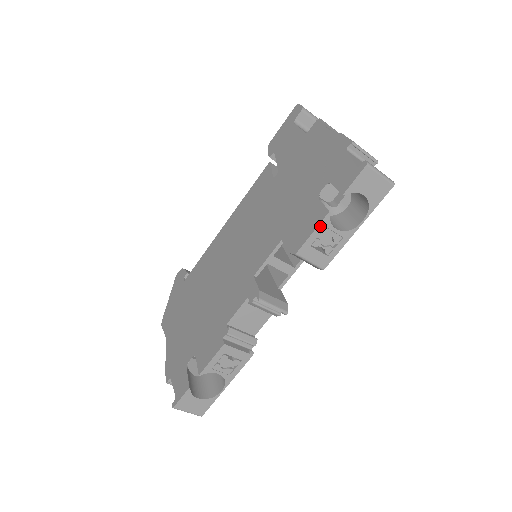
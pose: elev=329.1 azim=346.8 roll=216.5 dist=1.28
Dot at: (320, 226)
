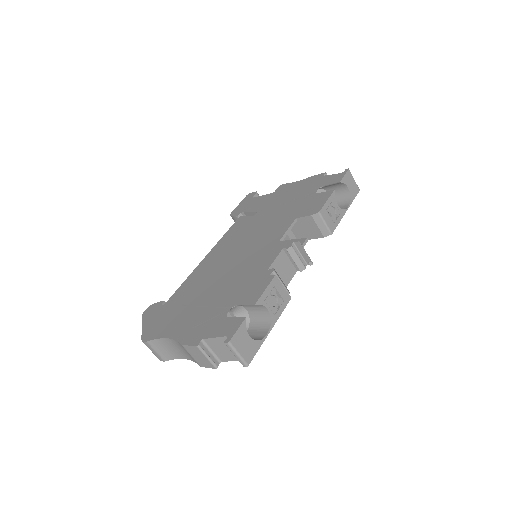
Dot at: (331, 197)
